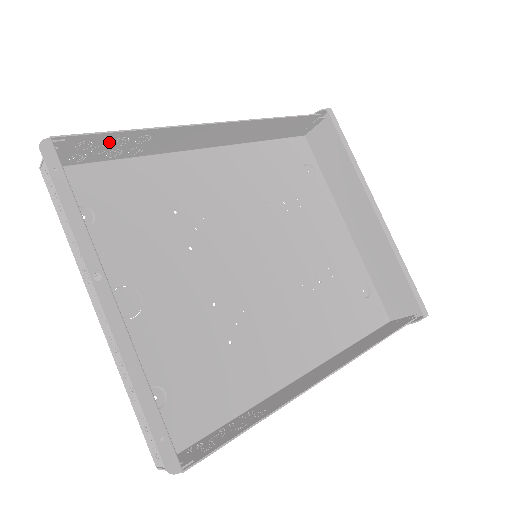
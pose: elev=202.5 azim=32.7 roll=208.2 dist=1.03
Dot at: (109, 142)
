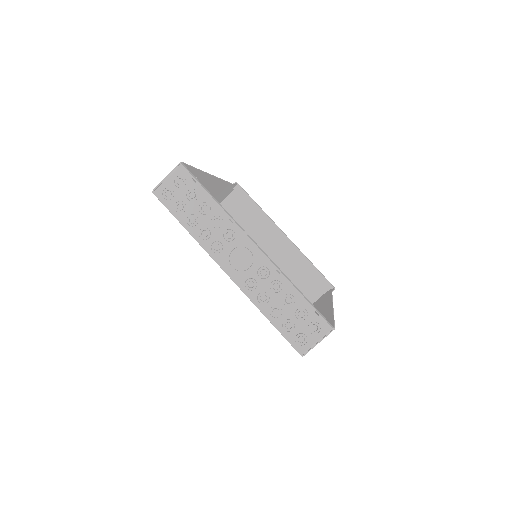
Dot at: occluded
